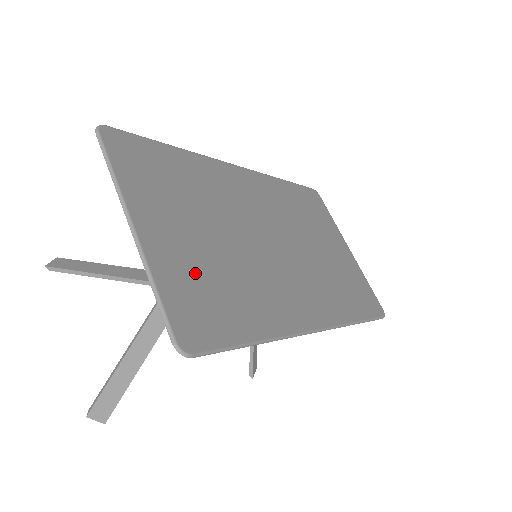
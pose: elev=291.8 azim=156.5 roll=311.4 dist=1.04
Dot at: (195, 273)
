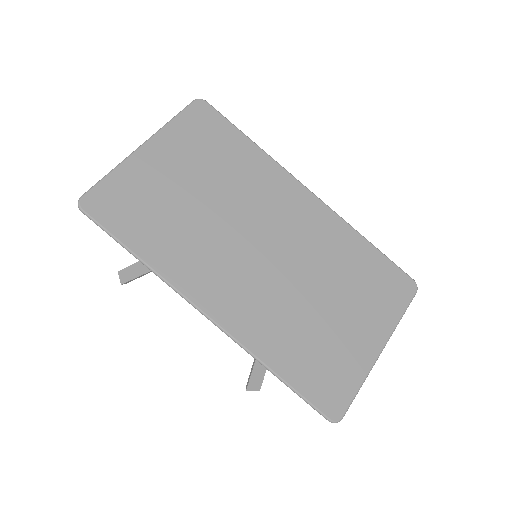
Dot at: (148, 192)
